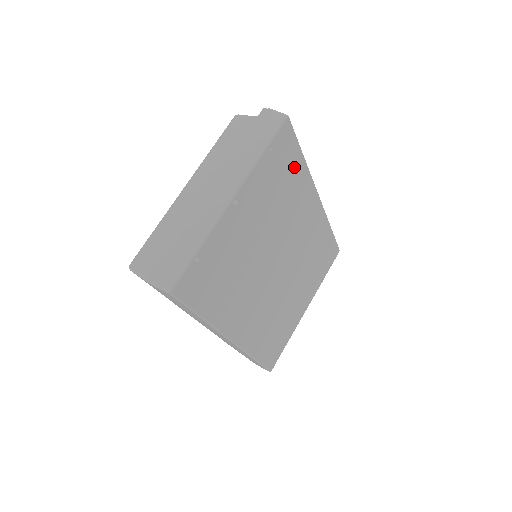
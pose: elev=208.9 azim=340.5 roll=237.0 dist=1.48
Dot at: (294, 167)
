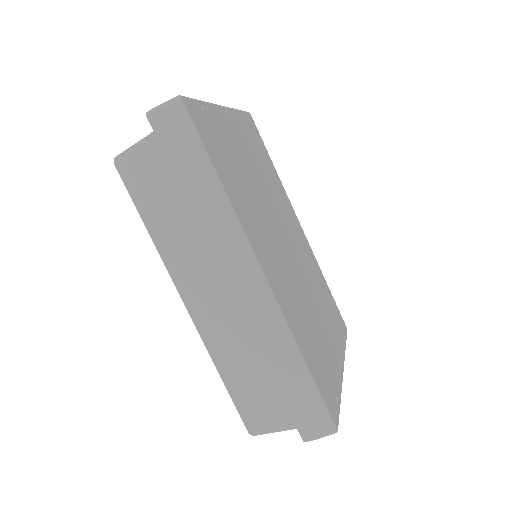
Dot at: (267, 160)
